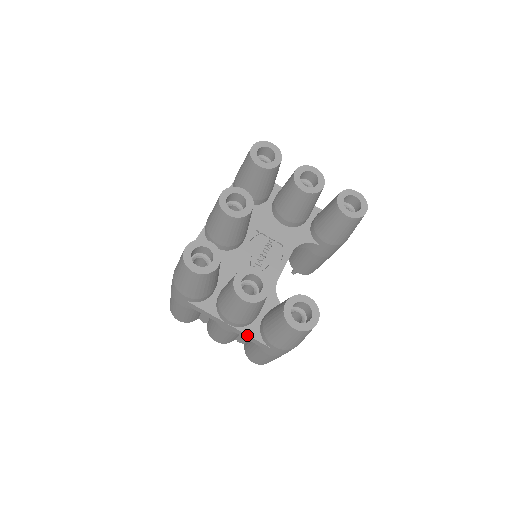
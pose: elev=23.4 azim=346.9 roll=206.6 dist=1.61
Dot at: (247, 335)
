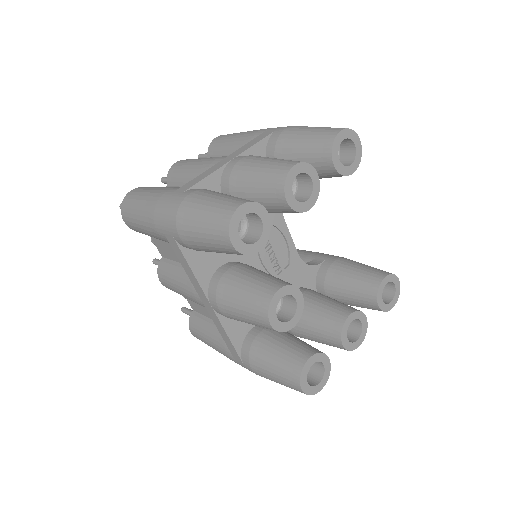
Dot at: occluded
